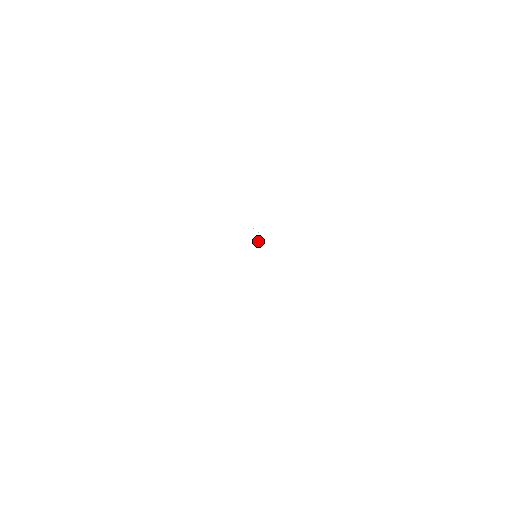
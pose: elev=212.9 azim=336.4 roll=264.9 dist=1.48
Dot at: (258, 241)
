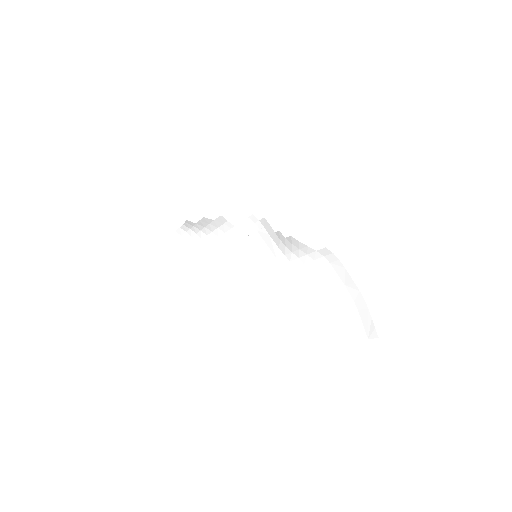
Dot at: (247, 236)
